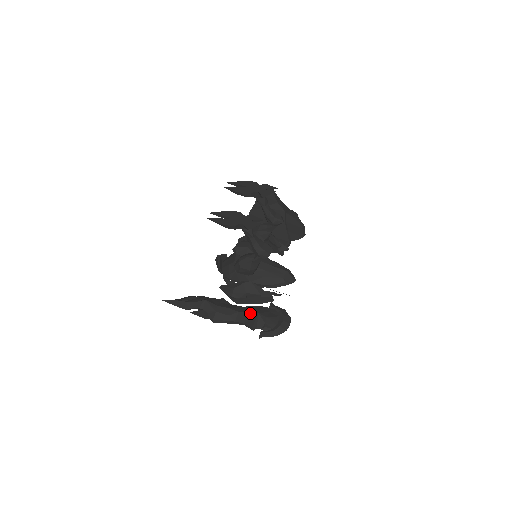
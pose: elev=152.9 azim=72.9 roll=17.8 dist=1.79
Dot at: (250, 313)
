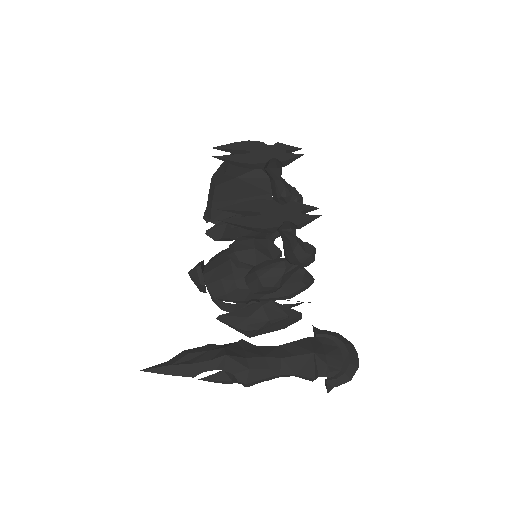
Dot at: (301, 356)
